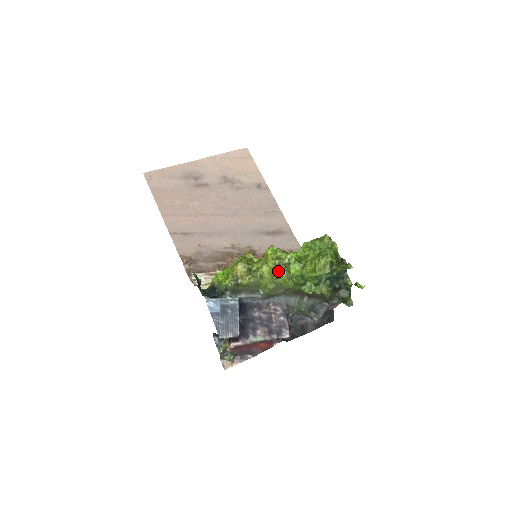
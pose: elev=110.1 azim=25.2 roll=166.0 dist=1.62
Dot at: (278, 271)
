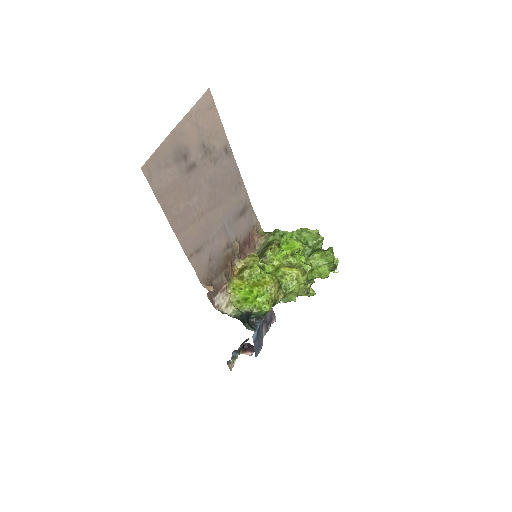
Dot at: (309, 287)
